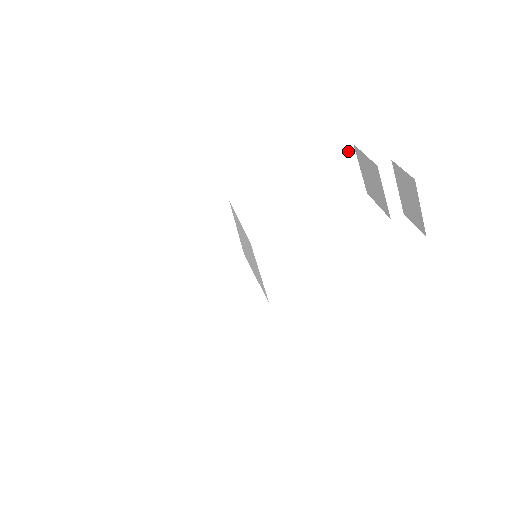
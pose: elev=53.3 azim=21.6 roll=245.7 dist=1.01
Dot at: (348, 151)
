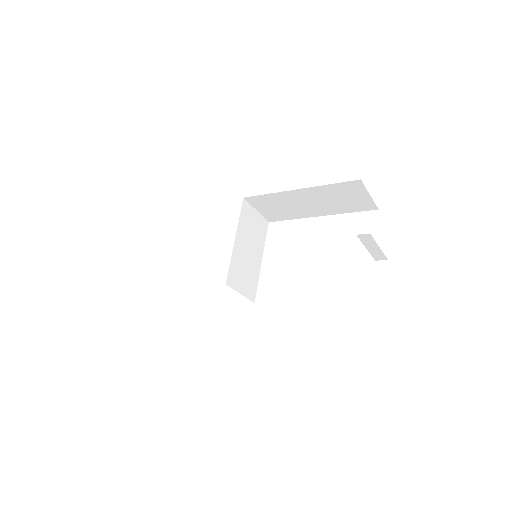
Dot at: (356, 183)
